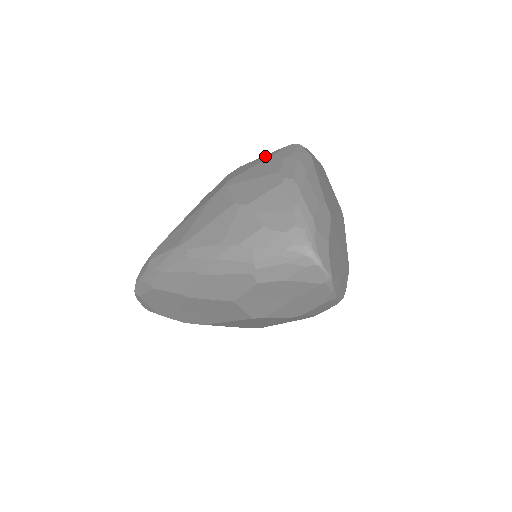
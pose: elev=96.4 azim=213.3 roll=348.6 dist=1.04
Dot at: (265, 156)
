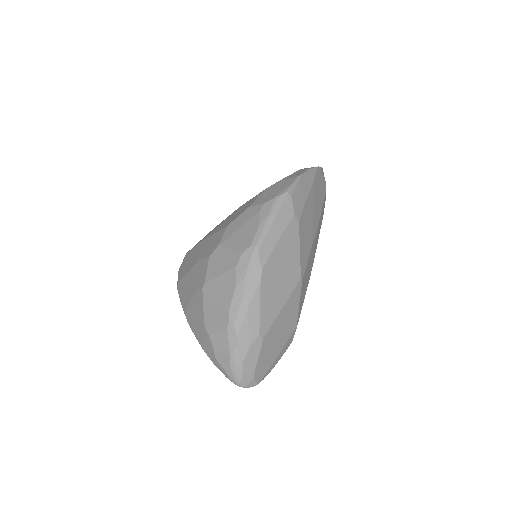
Dot at: (231, 255)
